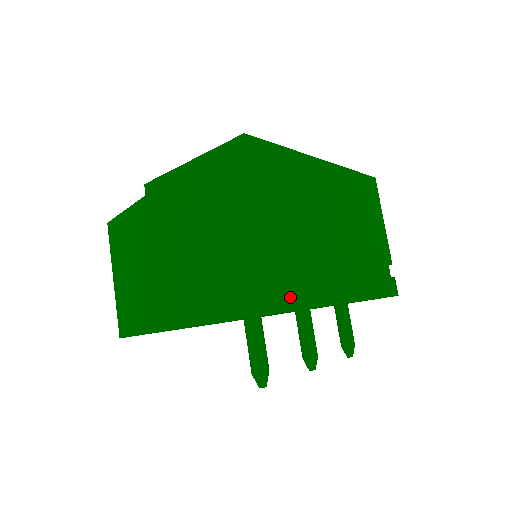
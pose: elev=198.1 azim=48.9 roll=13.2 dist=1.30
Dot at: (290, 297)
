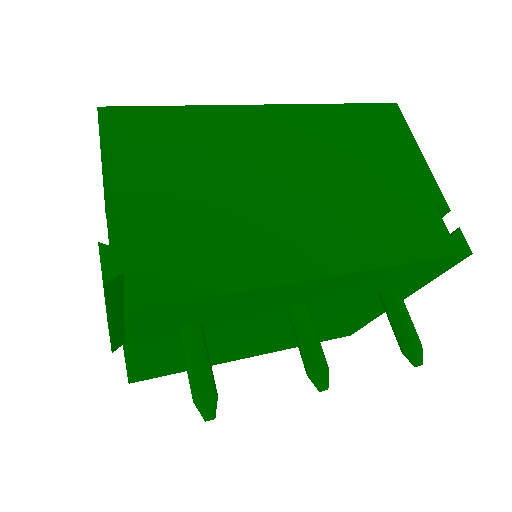
Dot at: (174, 283)
